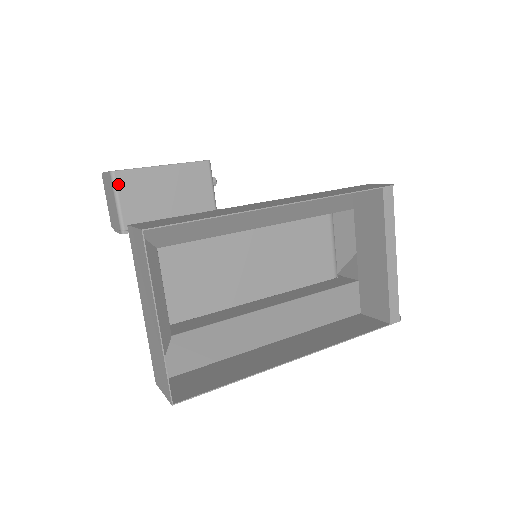
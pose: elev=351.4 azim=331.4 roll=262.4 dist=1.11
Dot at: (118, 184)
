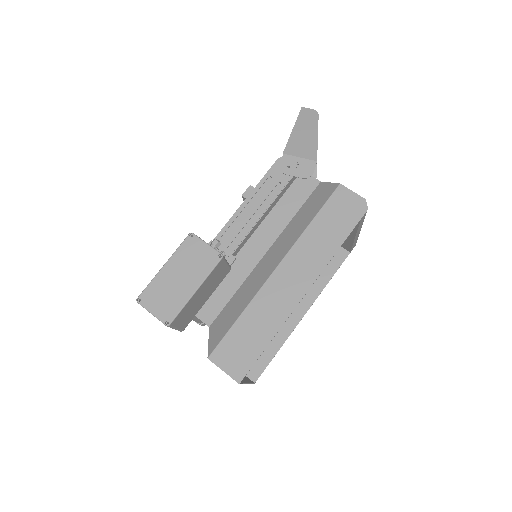
Dot at: (174, 325)
